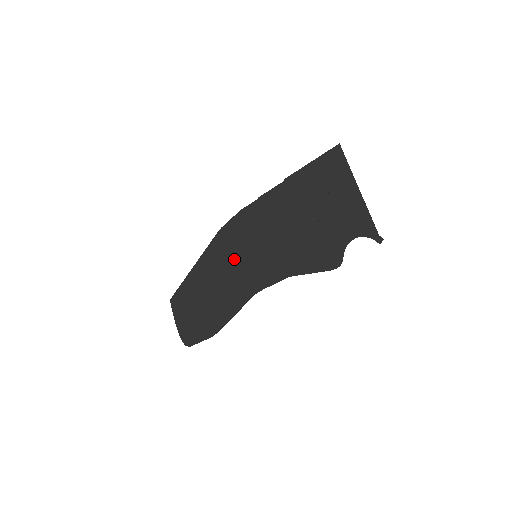
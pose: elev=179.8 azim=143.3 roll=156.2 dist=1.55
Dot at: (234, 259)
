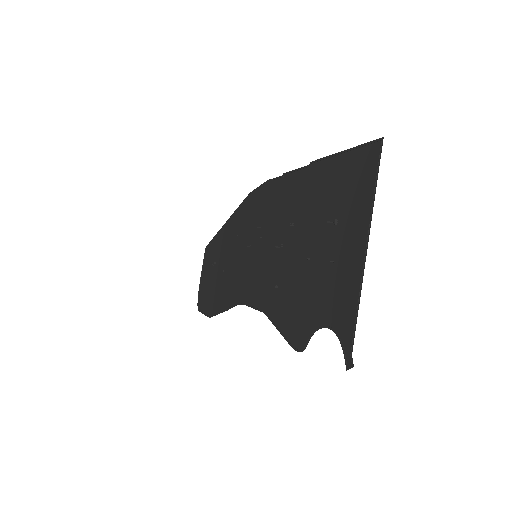
Dot at: (244, 243)
